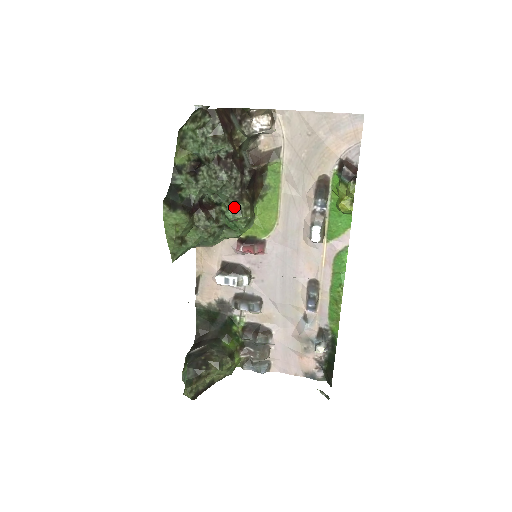
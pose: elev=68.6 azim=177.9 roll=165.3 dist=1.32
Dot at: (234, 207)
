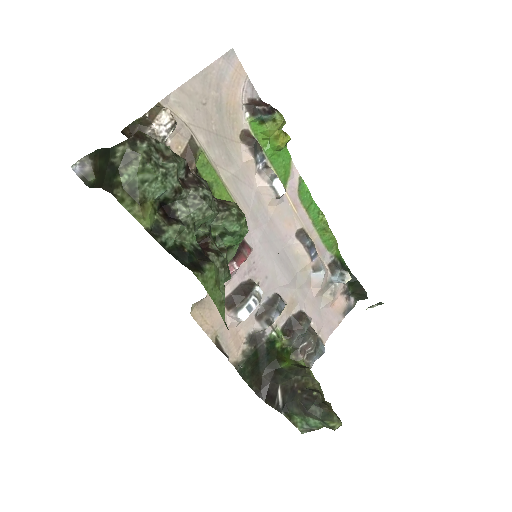
Dot at: (232, 216)
